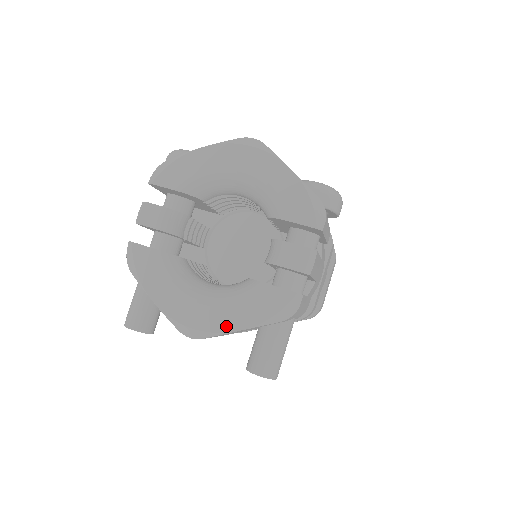
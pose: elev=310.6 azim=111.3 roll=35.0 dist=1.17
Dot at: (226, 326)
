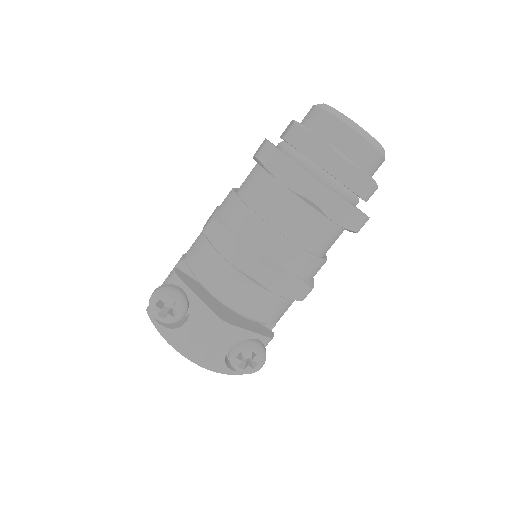
Dot at: occluded
